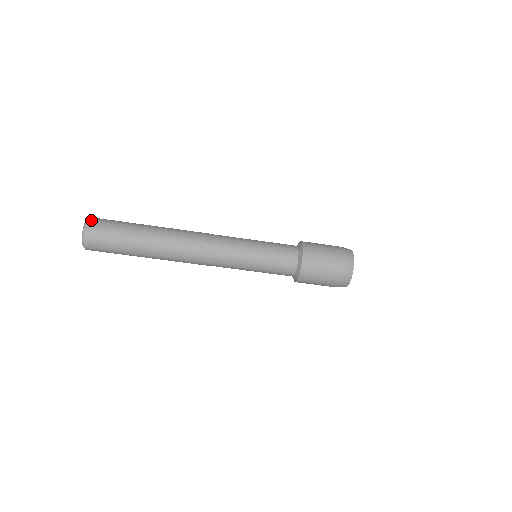
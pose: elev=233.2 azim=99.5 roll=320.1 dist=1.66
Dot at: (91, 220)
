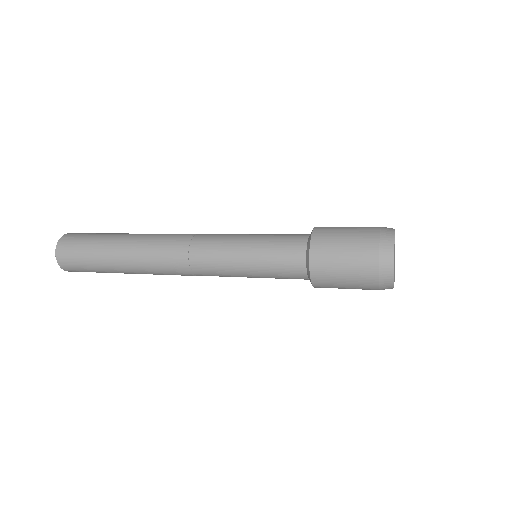
Dot at: (59, 247)
